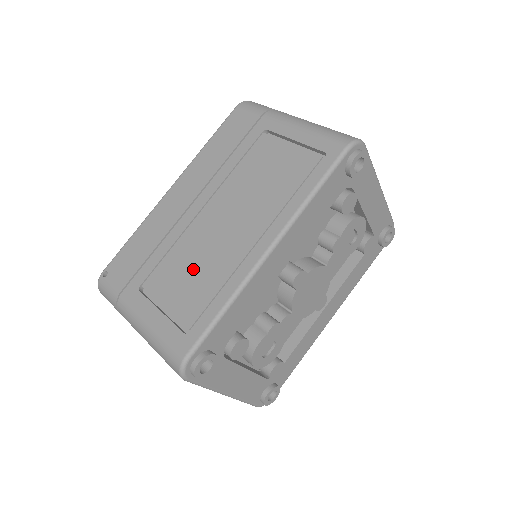
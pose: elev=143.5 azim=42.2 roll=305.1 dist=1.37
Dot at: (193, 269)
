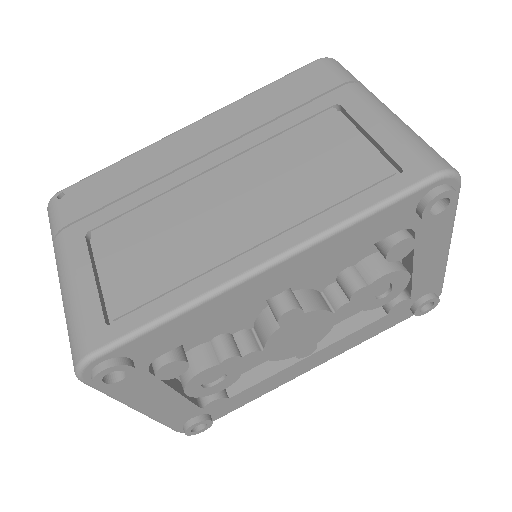
Dot at: (159, 242)
